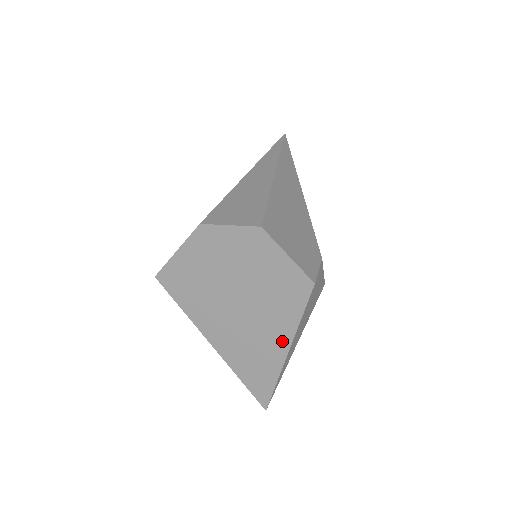
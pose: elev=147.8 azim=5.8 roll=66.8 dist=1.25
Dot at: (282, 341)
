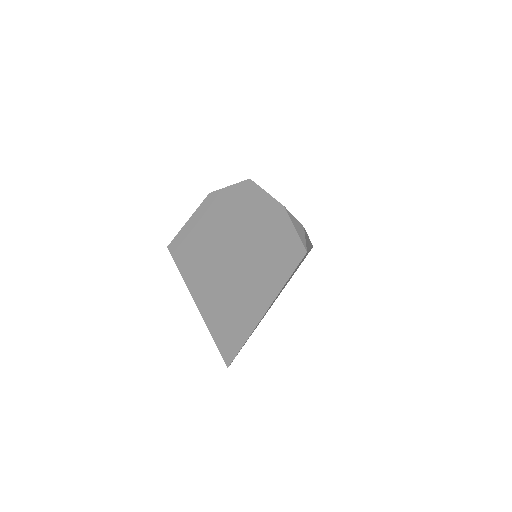
Dot at: (254, 271)
